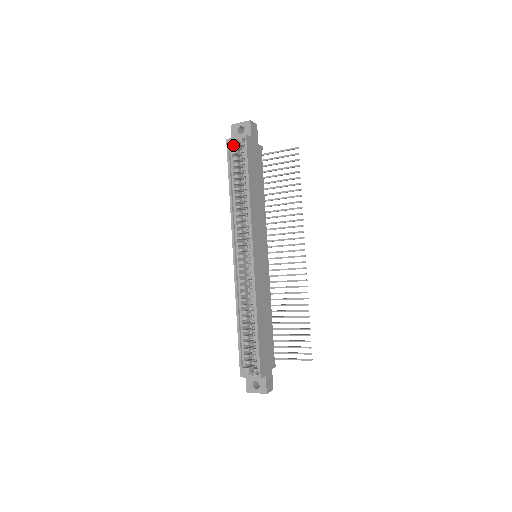
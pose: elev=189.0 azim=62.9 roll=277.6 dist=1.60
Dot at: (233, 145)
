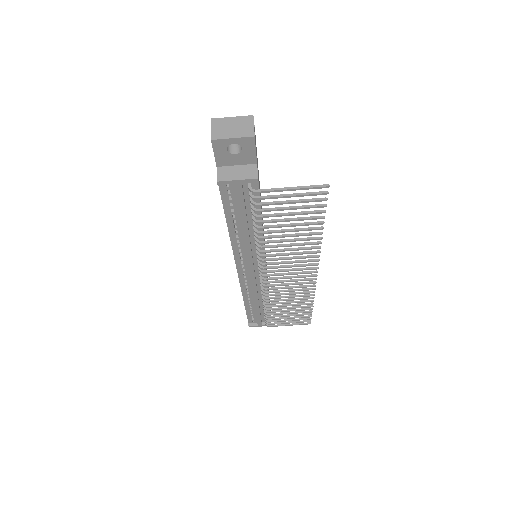
Dot at: occluded
